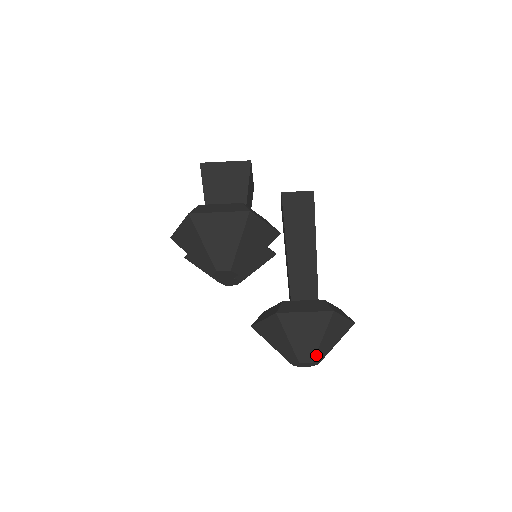
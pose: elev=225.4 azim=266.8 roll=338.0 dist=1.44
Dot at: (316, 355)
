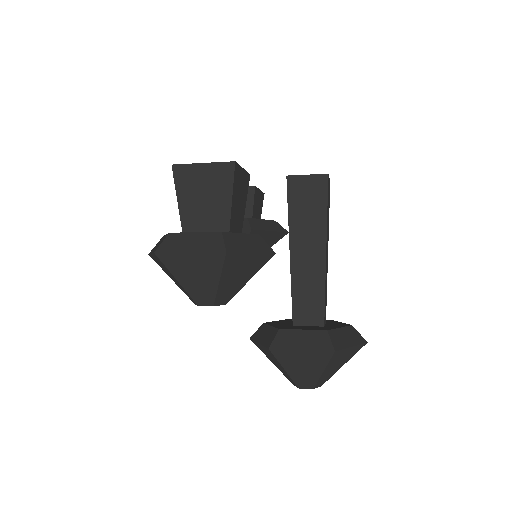
Dot at: (317, 383)
